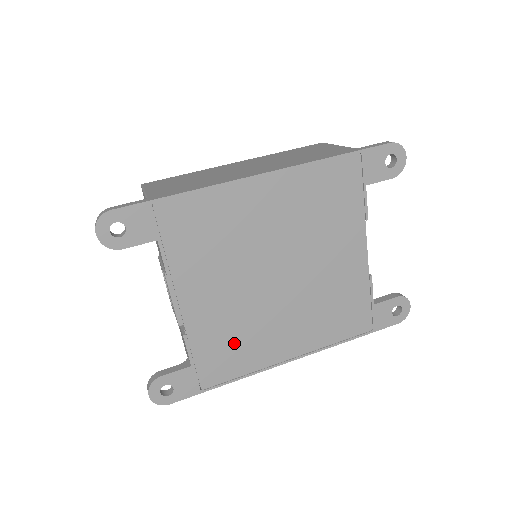
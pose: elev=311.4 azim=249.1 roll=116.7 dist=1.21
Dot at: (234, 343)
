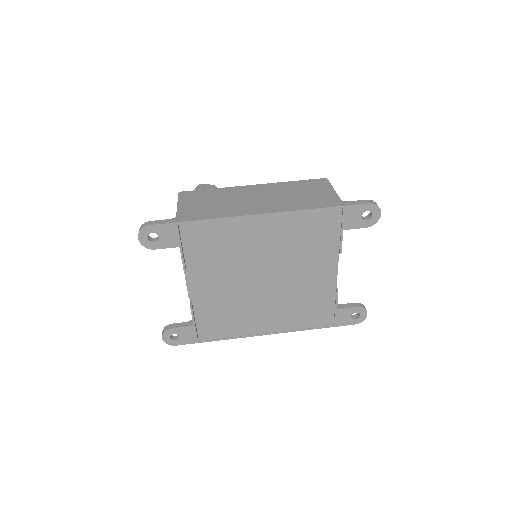
Dot at: (226, 317)
